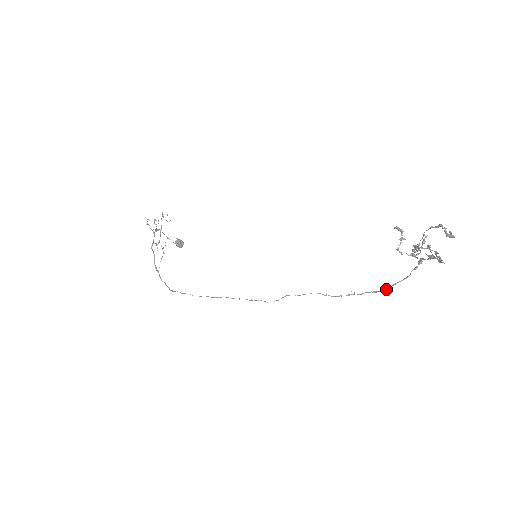
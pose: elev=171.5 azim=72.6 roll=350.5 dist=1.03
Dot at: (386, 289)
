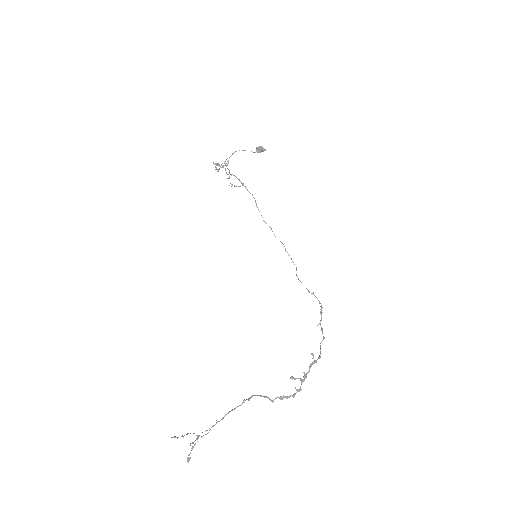
Dot at: (323, 338)
